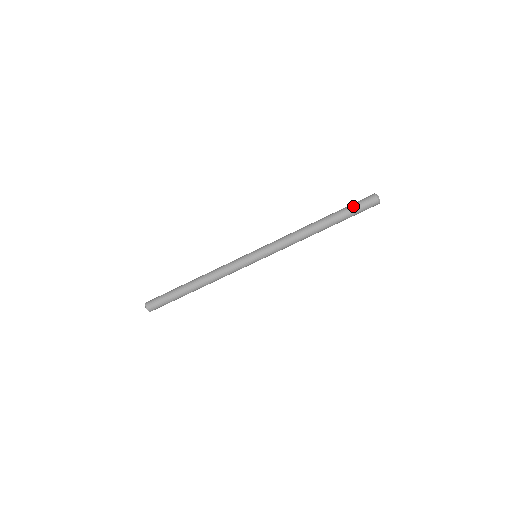
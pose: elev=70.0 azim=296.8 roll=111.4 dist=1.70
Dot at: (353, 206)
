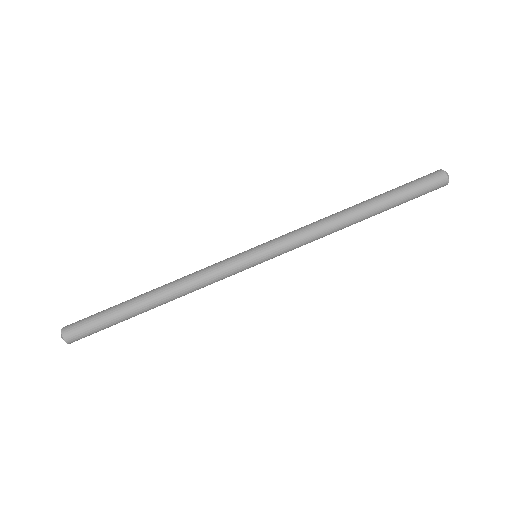
Dot at: (405, 184)
